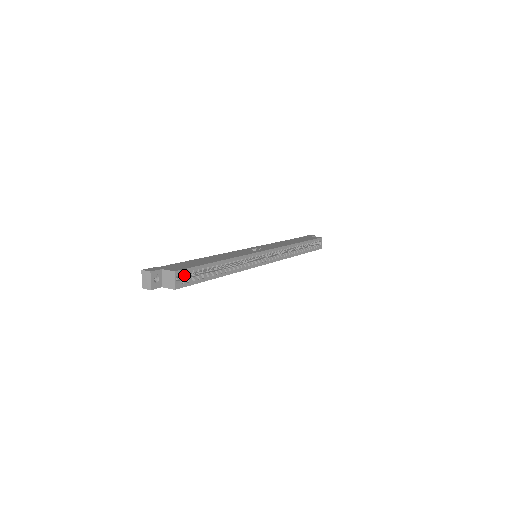
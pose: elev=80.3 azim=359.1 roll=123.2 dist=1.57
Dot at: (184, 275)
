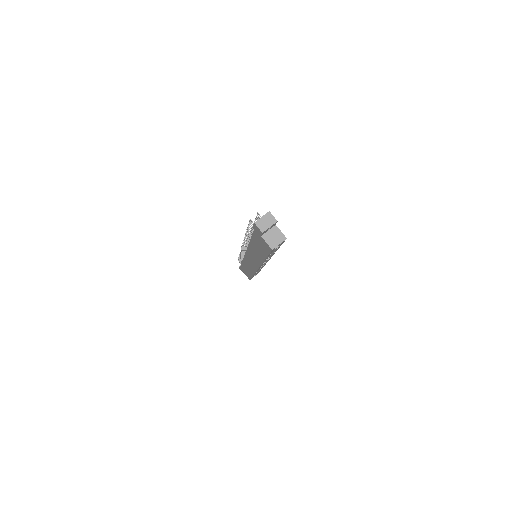
Dot at: occluded
